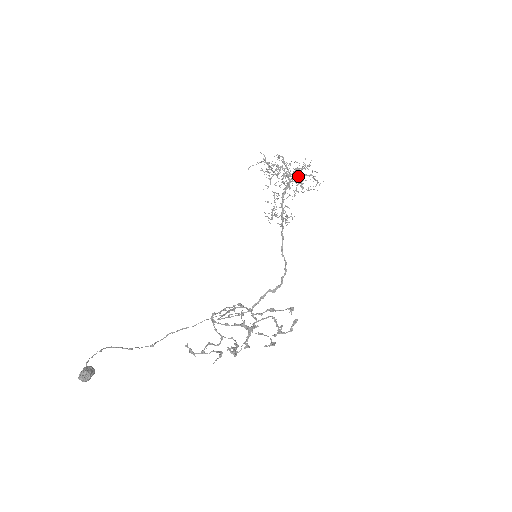
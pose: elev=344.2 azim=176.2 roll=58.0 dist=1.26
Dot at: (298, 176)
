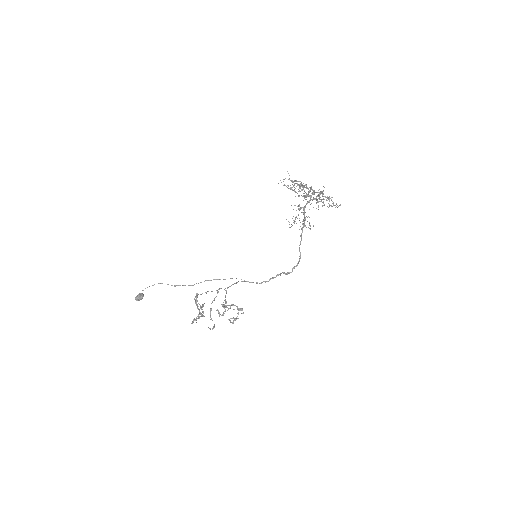
Dot at: occluded
